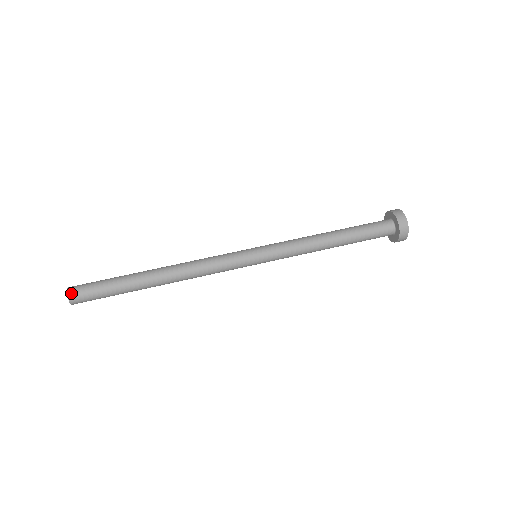
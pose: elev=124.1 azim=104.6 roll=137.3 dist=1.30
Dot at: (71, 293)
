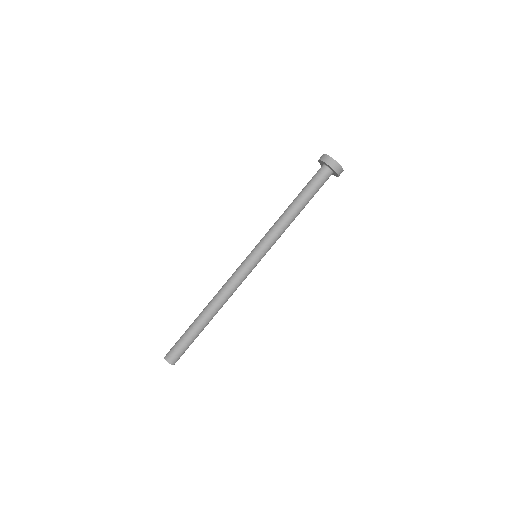
Dot at: (171, 362)
